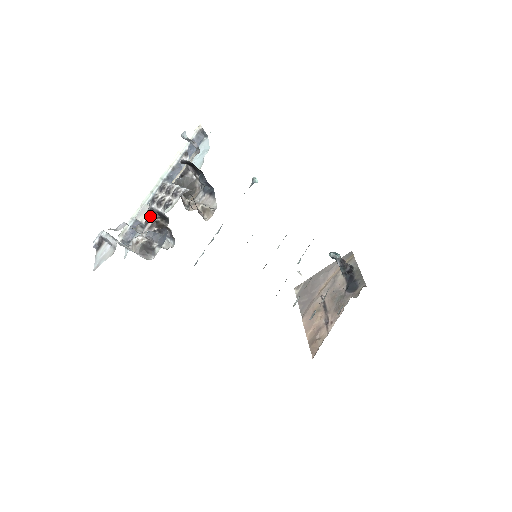
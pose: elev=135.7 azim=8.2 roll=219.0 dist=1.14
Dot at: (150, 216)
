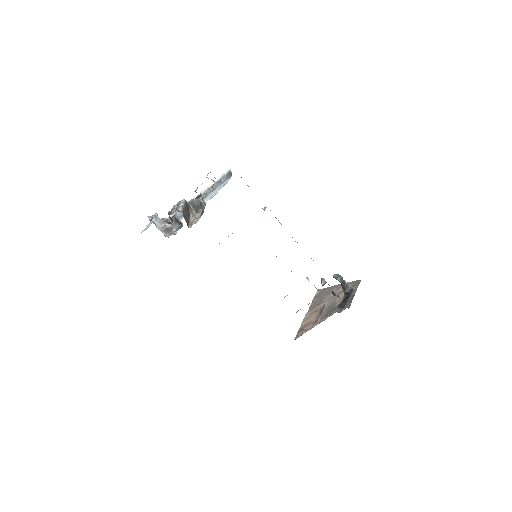
Dot at: (175, 214)
